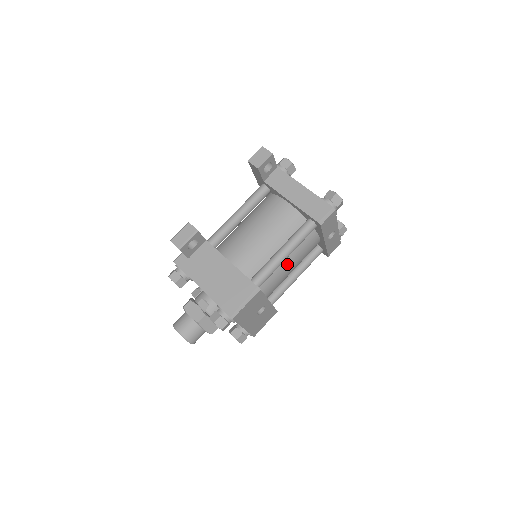
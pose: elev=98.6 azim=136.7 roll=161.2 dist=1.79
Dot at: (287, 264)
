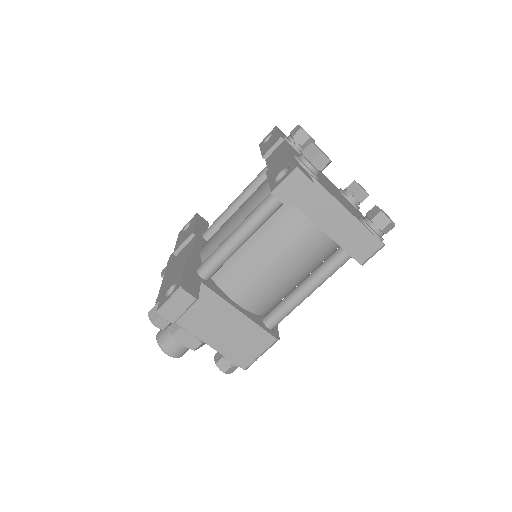
Dot at: occluded
